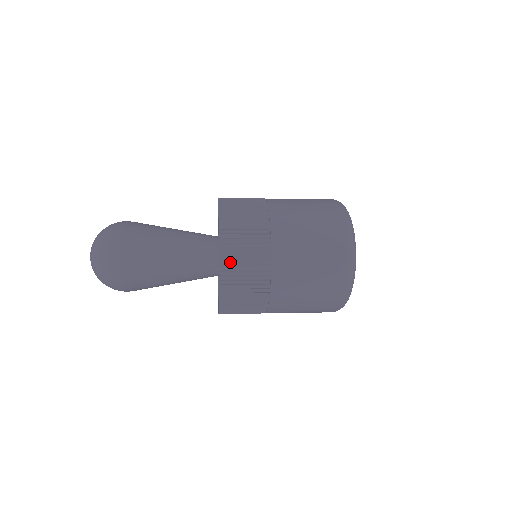
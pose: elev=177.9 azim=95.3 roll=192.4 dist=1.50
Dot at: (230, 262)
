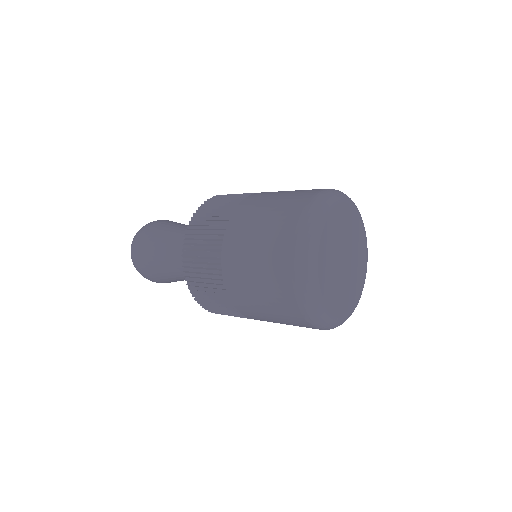
Dot at: (193, 273)
